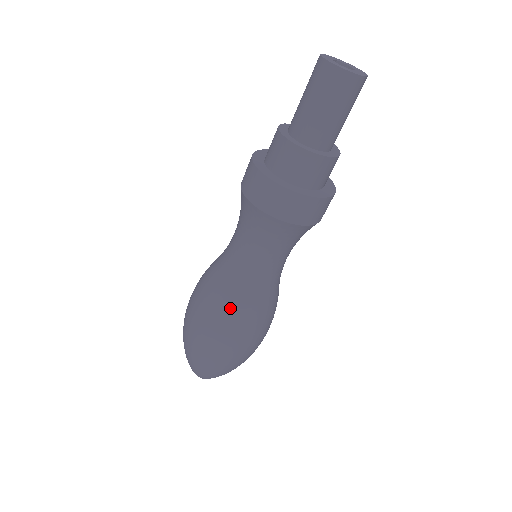
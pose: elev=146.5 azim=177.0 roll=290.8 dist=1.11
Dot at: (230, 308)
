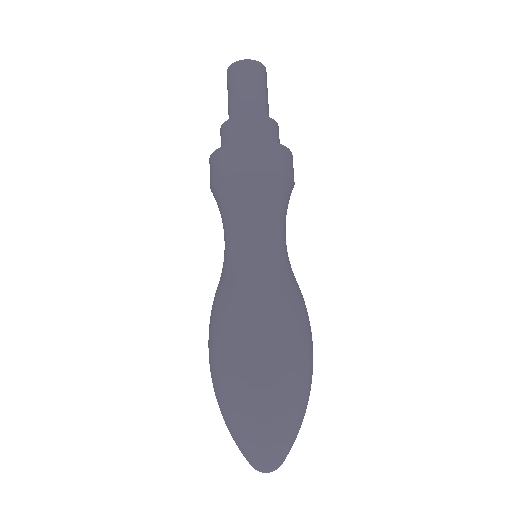
Dot at: (222, 299)
